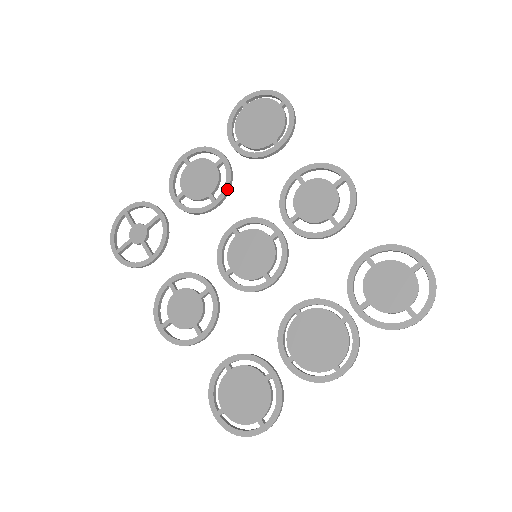
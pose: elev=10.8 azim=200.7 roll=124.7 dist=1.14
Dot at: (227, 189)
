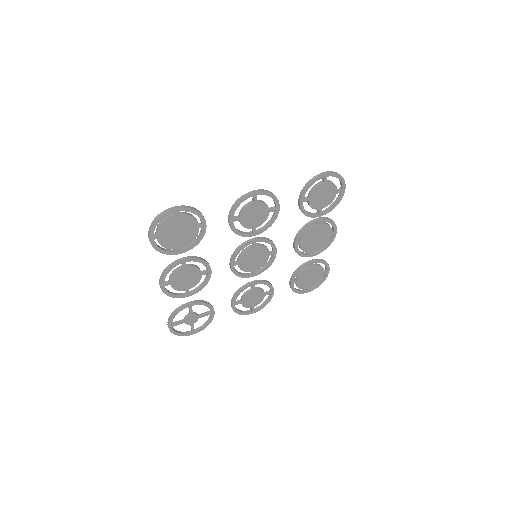
Dot at: (207, 263)
